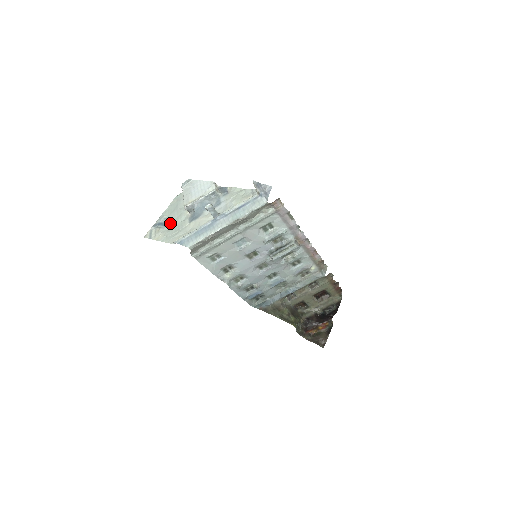
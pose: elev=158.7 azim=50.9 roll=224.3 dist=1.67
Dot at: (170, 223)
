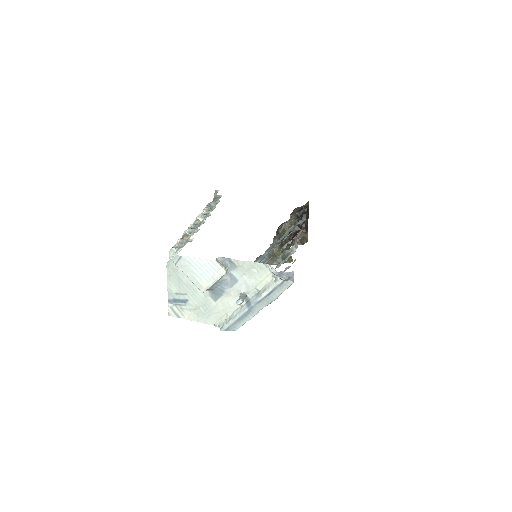
Dot at: (190, 301)
